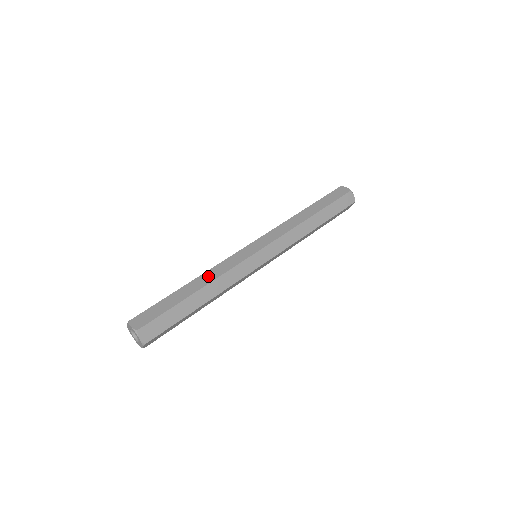
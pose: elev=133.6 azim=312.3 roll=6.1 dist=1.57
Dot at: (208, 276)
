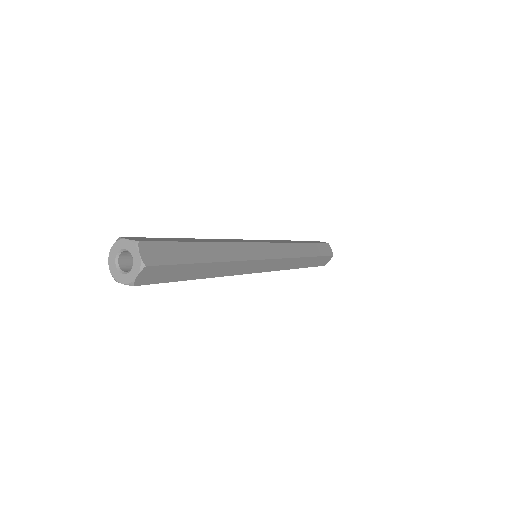
Dot at: occluded
